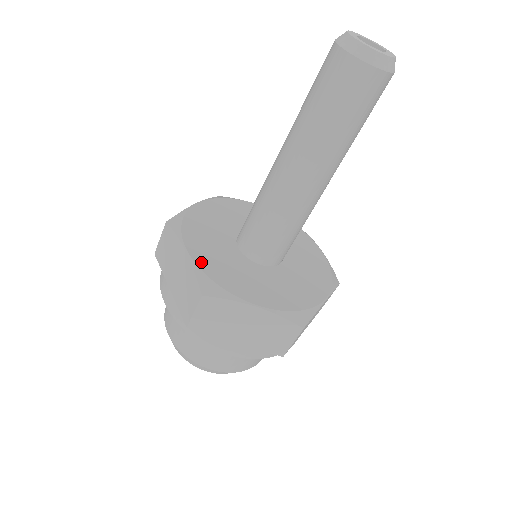
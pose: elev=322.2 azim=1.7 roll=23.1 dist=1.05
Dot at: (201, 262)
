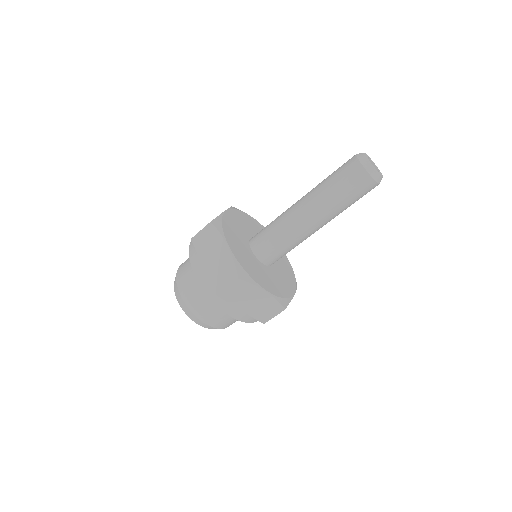
Dot at: (274, 292)
